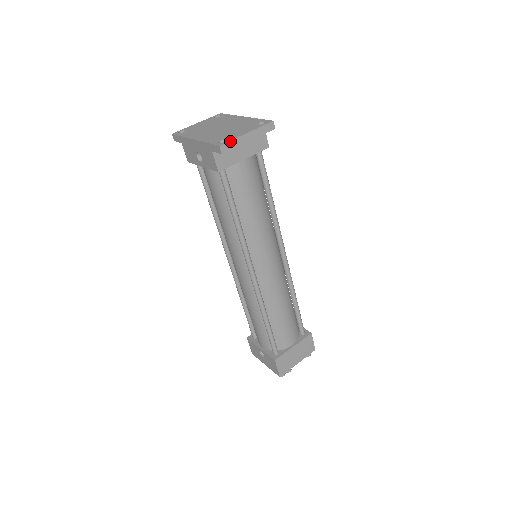
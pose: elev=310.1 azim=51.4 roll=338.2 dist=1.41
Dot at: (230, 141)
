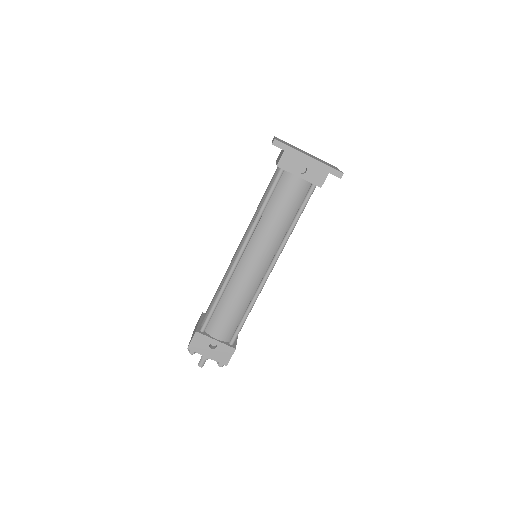
Dot at: occluded
